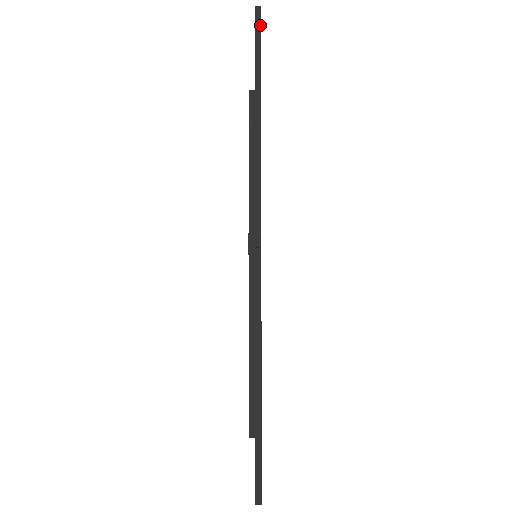
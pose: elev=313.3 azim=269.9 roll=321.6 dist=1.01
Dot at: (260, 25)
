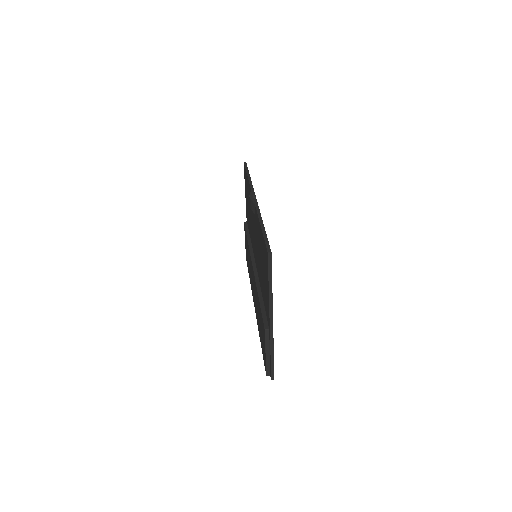
Dot at: (246, 164)
